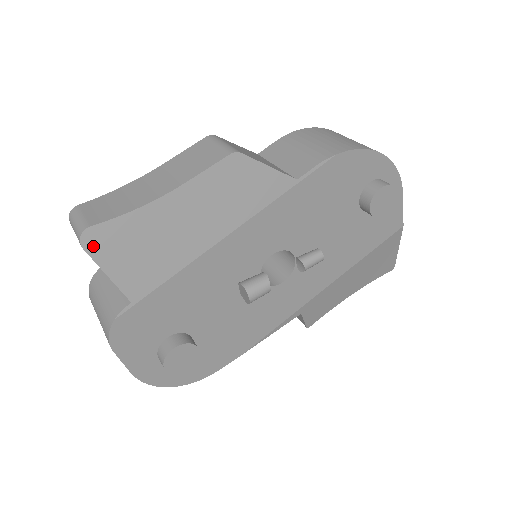
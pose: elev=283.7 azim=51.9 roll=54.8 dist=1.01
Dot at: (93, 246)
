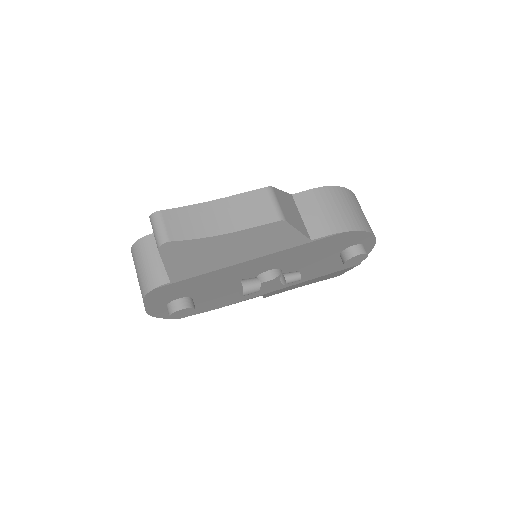
Dot at: (165, 251)
